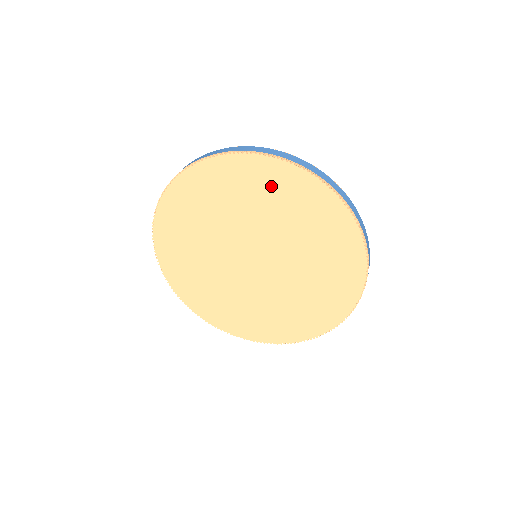
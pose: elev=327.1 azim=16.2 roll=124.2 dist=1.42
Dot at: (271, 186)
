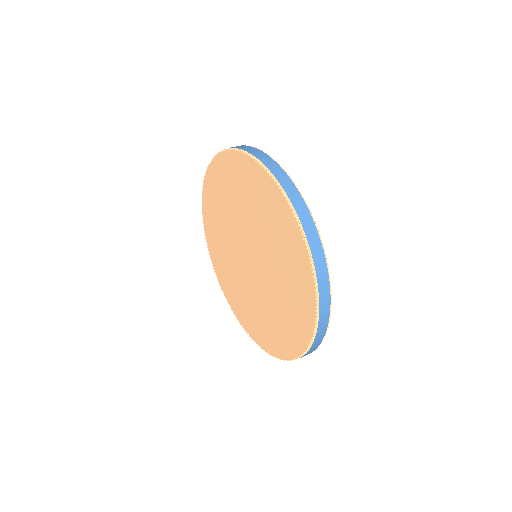
Dot at: (239, 178)
